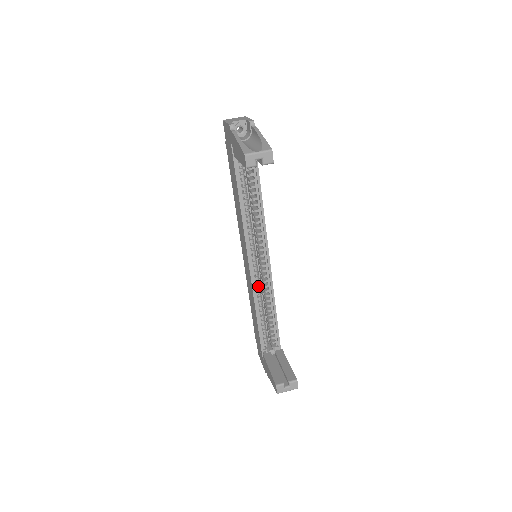
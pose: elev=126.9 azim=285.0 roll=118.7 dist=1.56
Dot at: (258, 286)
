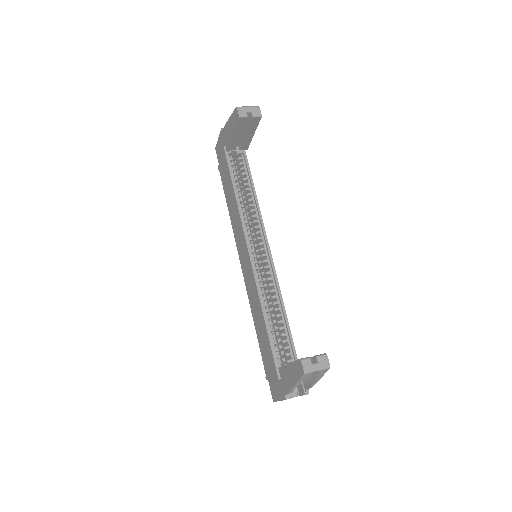
Dot at: (262, 285)
